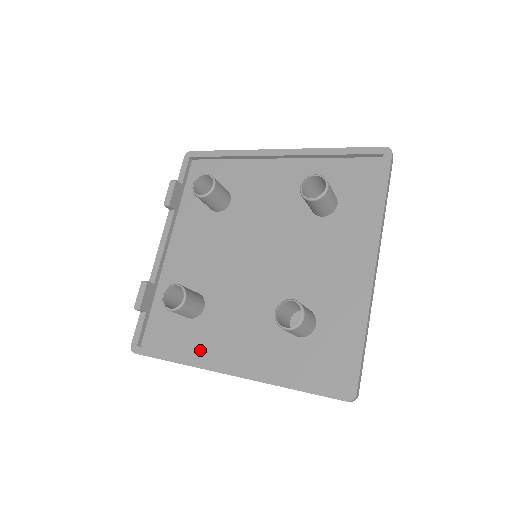
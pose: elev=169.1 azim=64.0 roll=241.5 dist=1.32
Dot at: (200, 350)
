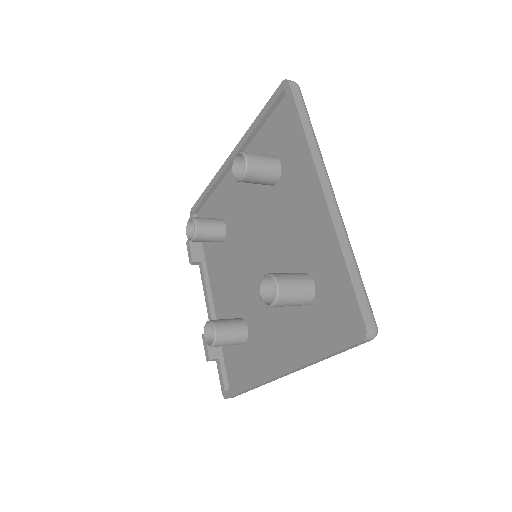
Dot at: (259, 367)
